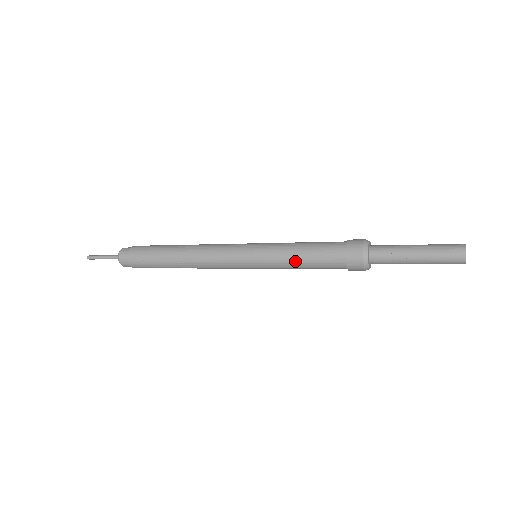
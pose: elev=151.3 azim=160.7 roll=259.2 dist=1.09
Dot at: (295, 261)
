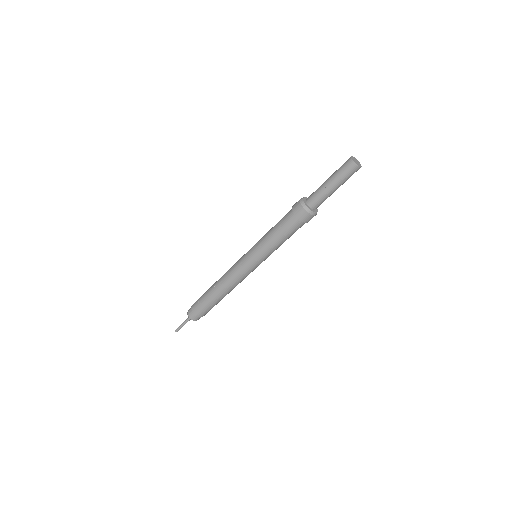
Dot at: (269, 234)
